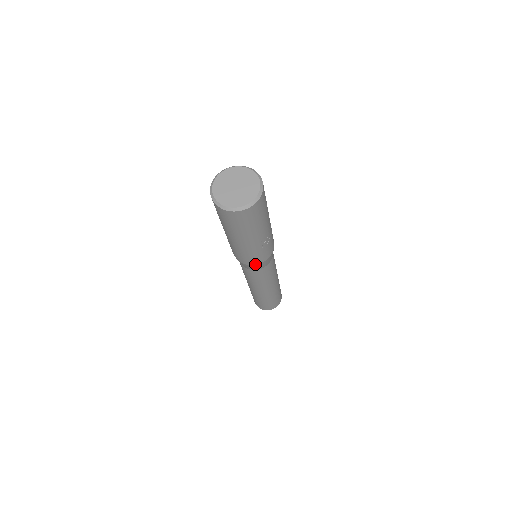
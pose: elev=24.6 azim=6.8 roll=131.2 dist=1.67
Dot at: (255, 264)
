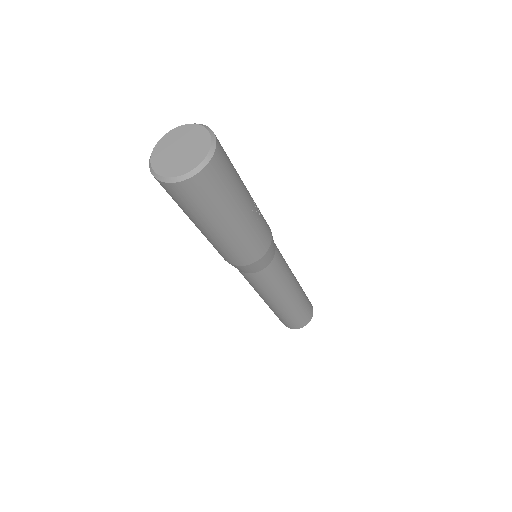
Dot at: (263, 254)
